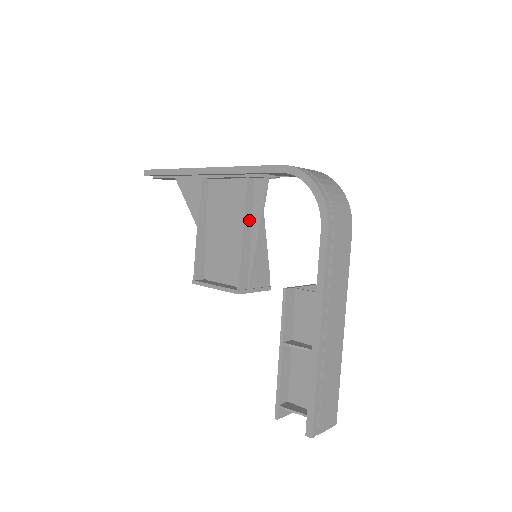
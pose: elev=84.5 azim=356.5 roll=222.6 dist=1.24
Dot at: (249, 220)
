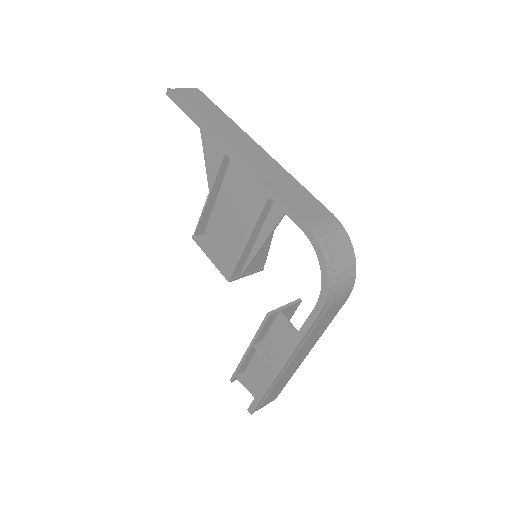
Dot at: (259, 227)
